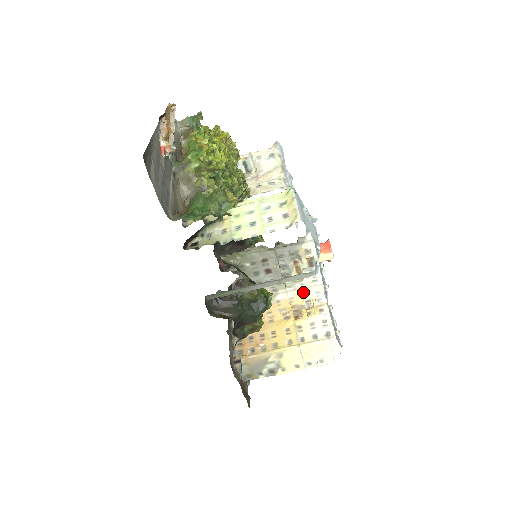
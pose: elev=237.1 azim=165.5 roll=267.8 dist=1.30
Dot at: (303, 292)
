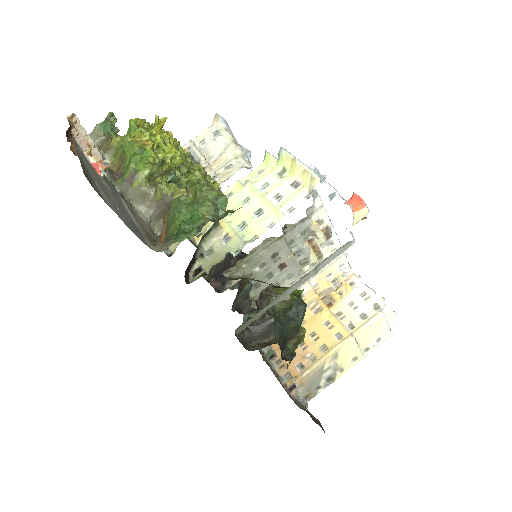
Dot at: (326, 273)
